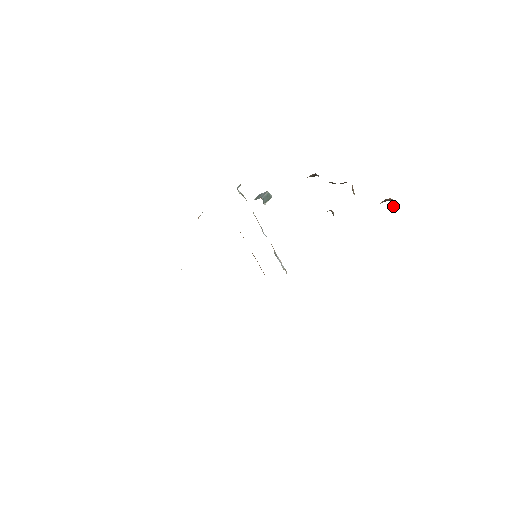
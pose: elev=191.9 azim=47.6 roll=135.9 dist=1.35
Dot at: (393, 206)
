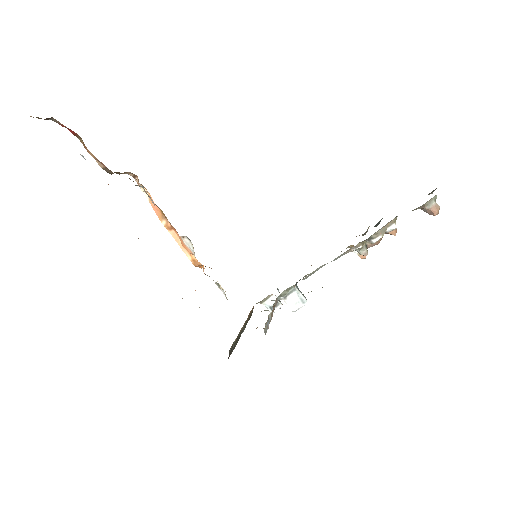
Dot at: (433, 199)
